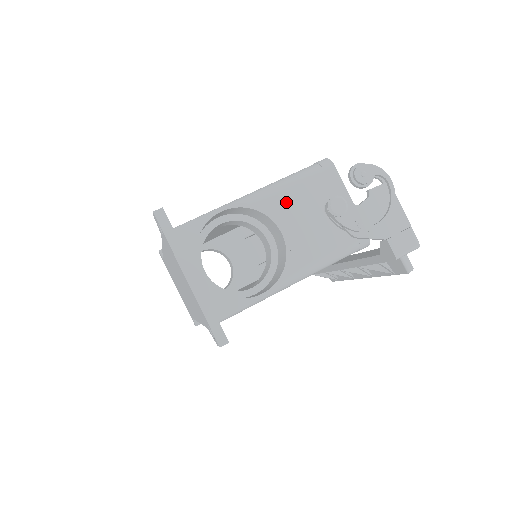
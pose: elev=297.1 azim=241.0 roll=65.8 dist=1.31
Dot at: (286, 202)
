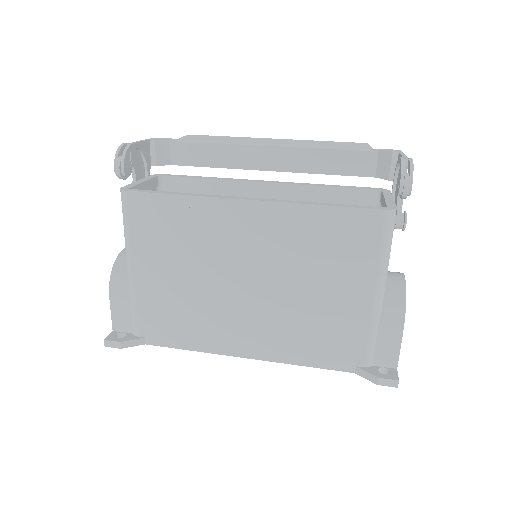
Dot at: occluded
